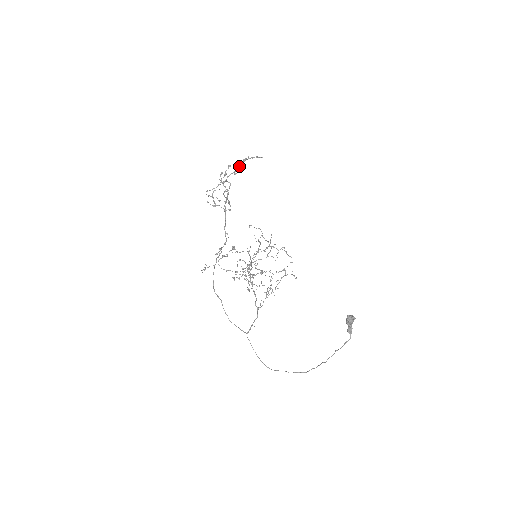
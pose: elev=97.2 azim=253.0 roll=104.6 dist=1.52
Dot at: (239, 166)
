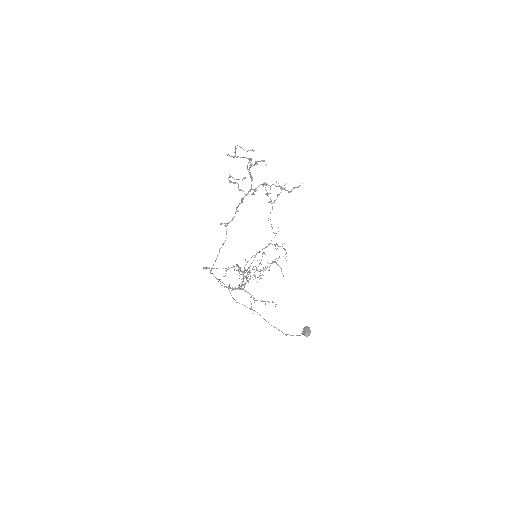
Dot at: occluded
